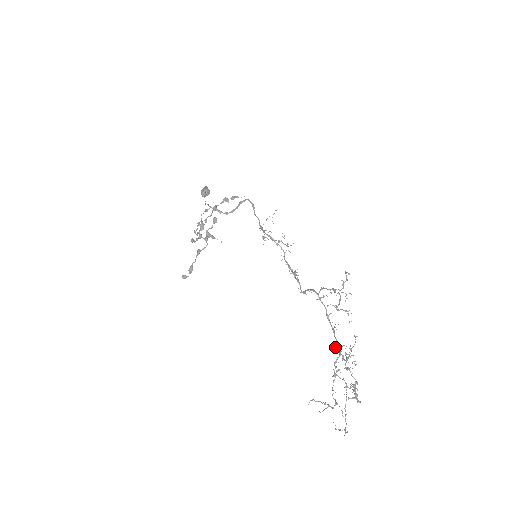
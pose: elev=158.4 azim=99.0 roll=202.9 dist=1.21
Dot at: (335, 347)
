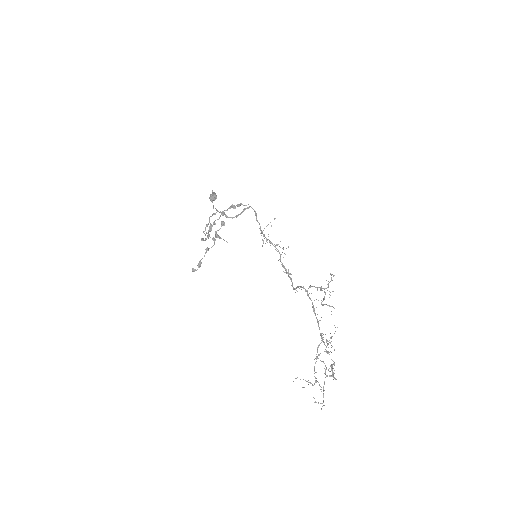
Dot at: occluded
